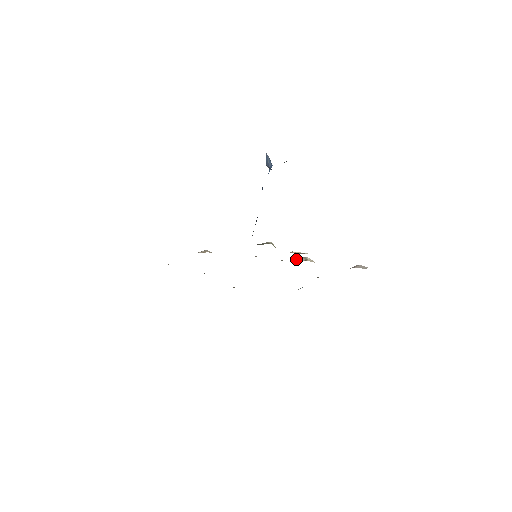
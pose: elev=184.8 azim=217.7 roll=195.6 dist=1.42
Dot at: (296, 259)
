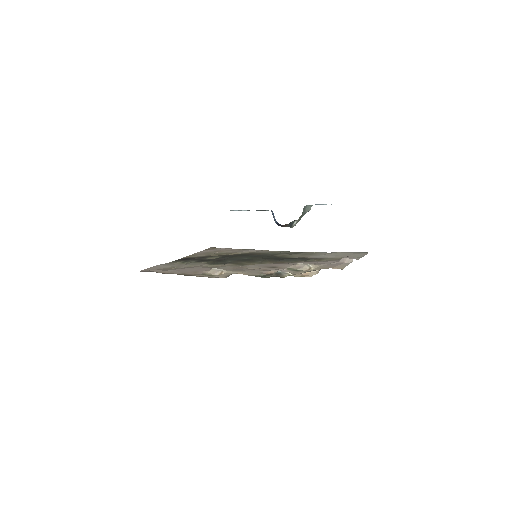
Dot at: (300, 266)
